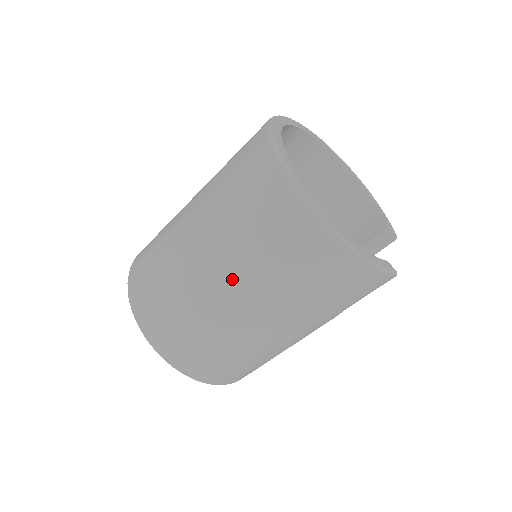
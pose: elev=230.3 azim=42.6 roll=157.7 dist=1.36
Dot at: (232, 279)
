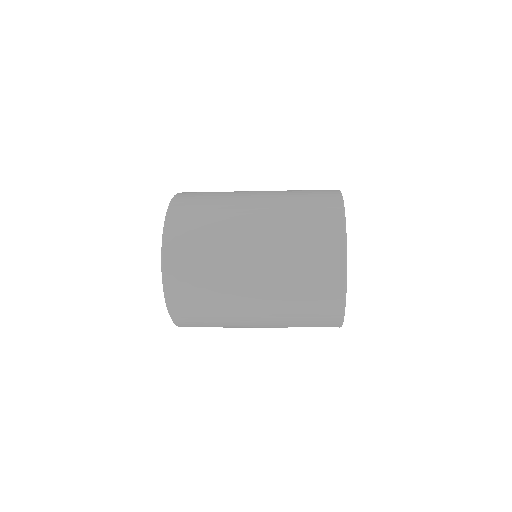
Dot at: (263, 260)
